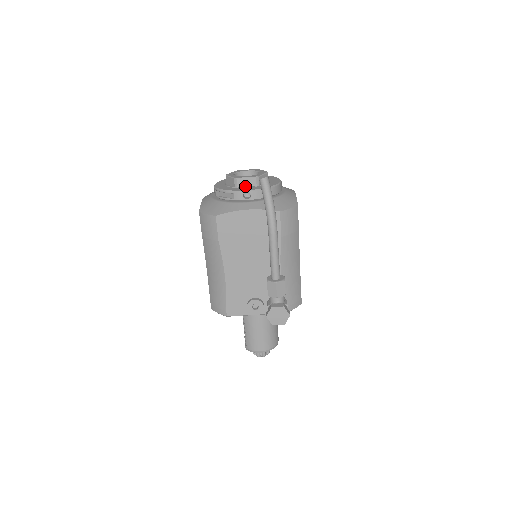
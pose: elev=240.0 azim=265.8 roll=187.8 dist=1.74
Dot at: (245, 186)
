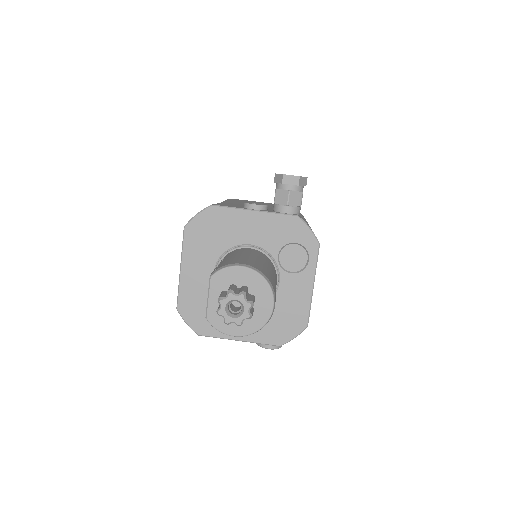
Dot at: occluded
